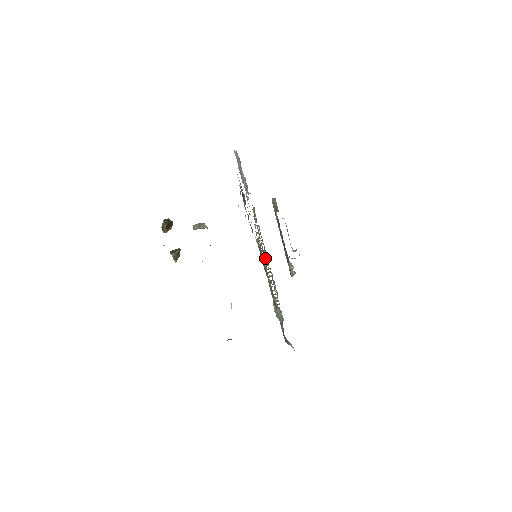
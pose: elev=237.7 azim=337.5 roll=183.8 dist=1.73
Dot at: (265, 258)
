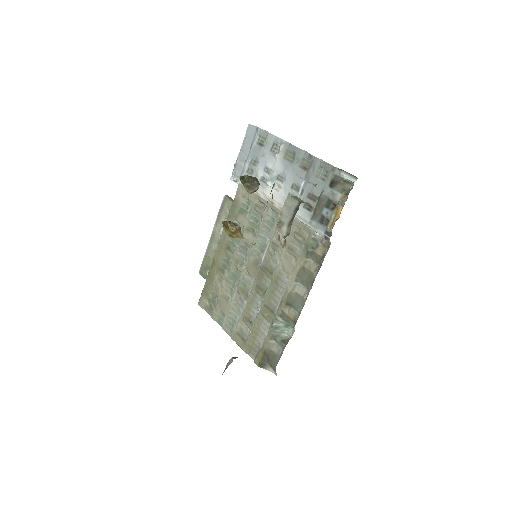
Dot at: (252, 261)
